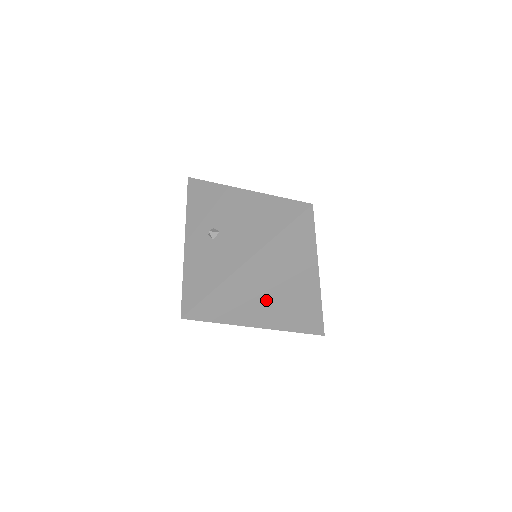
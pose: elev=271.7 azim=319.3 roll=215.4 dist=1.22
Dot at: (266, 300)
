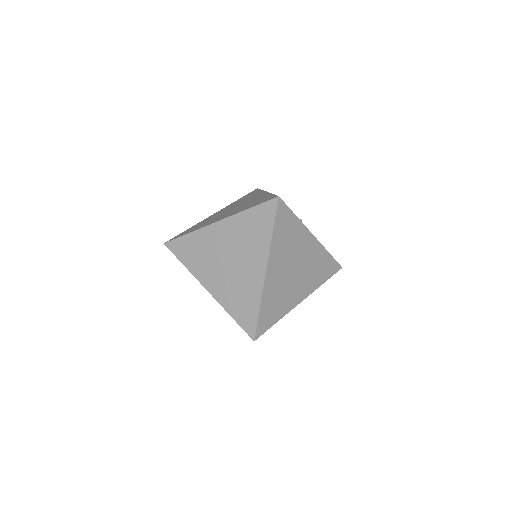
Dot at: occluded
